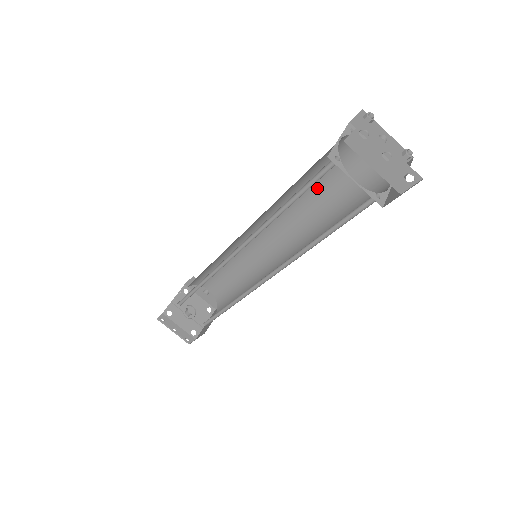
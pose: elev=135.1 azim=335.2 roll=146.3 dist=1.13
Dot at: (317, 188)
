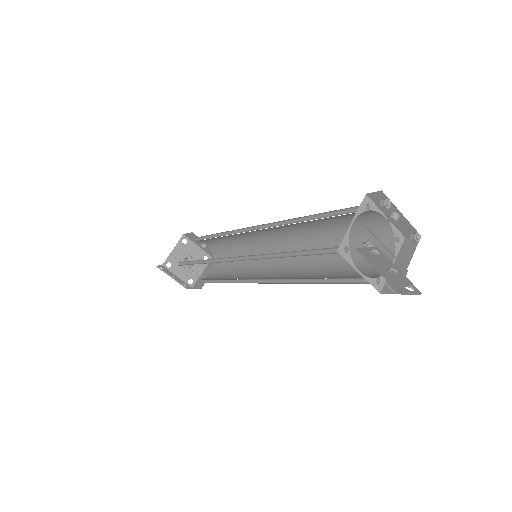
Dot at: (323, 223)
